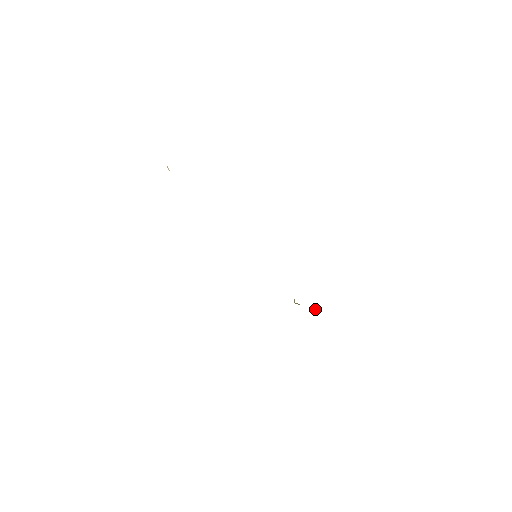
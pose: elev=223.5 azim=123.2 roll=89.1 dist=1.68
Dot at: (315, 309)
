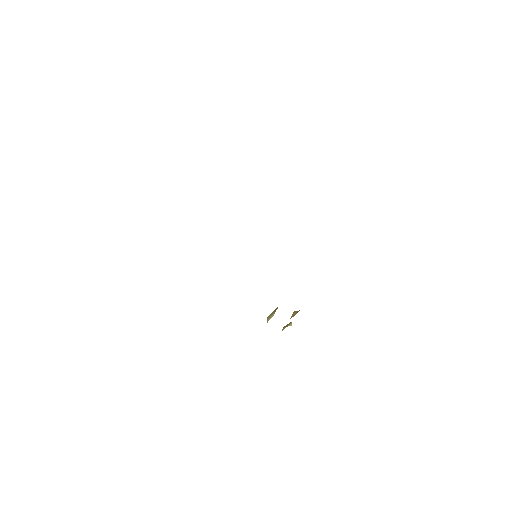
Dot at: occluded
